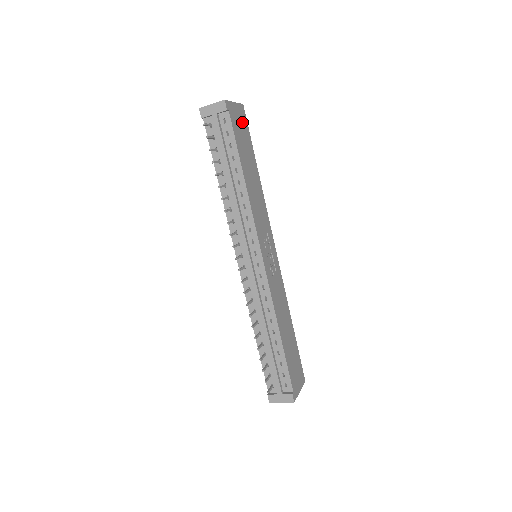
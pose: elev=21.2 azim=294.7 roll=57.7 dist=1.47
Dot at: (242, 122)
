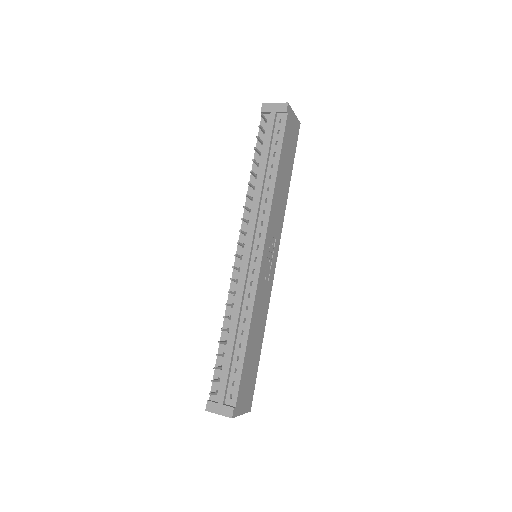
Dot at: (294, 134)
